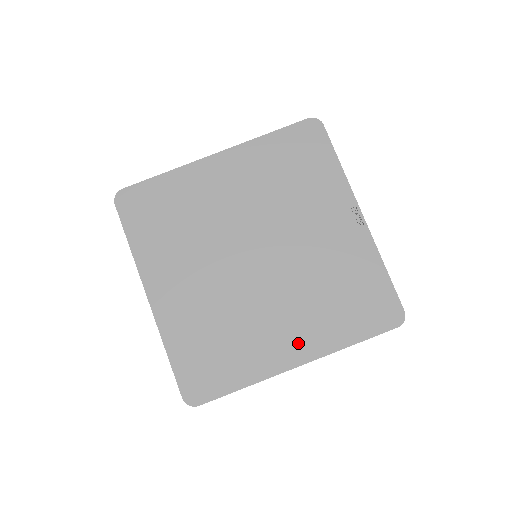
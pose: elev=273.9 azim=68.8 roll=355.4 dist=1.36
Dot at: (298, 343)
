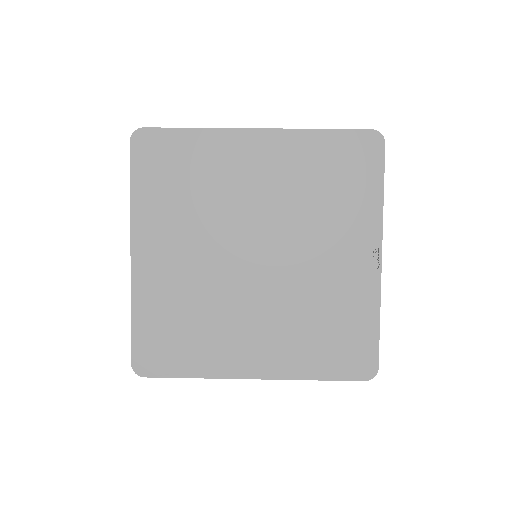
Dot at: (262, 357)
